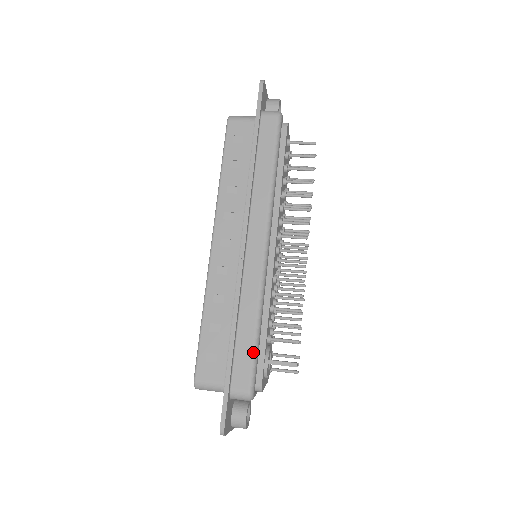
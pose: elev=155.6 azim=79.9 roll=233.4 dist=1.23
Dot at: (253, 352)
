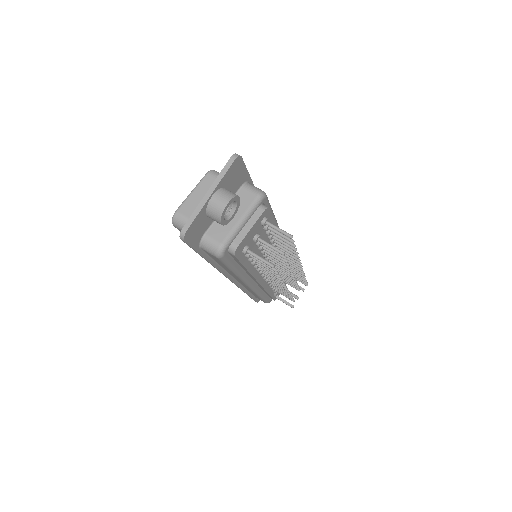
Dot at: (262, 300)
